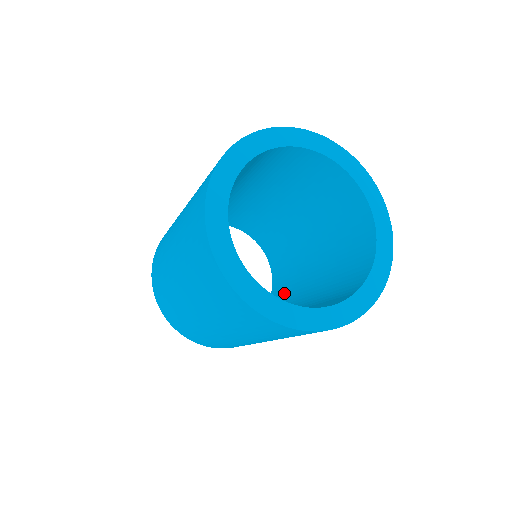
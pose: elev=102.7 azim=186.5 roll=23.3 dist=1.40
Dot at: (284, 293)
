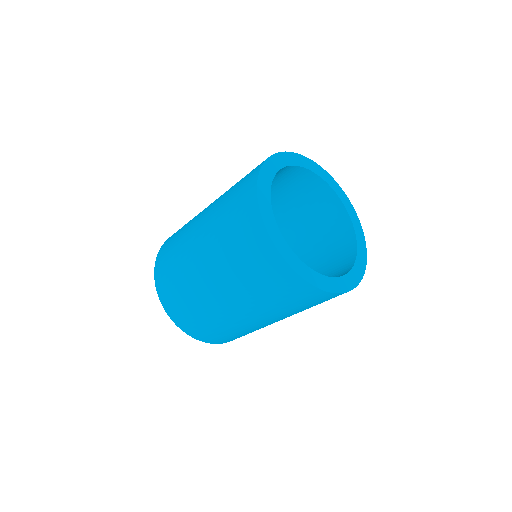
Dot at: occluded
